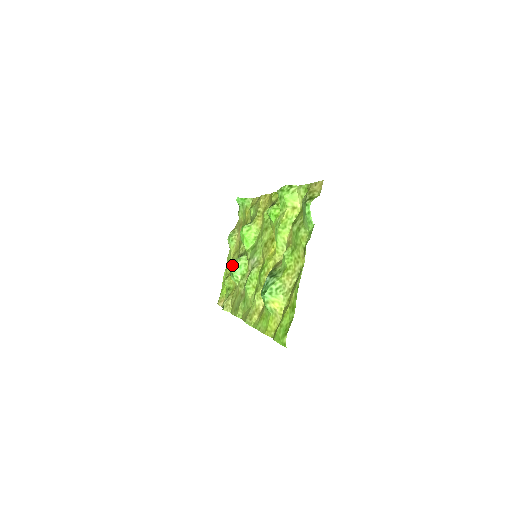
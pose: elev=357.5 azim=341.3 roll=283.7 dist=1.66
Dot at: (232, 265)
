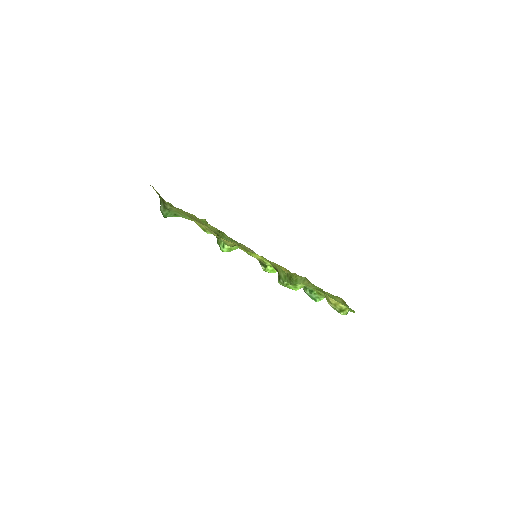
Dot at: occluded
